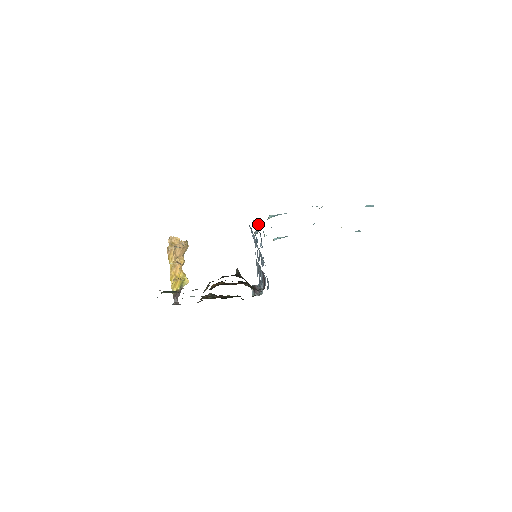
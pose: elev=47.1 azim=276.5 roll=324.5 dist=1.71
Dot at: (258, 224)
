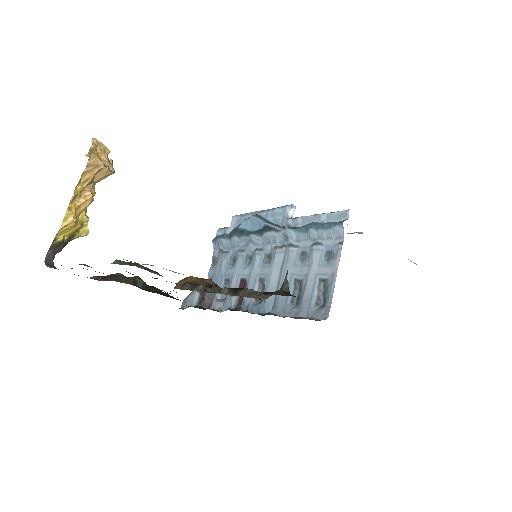
Dot at: (292, 214)
